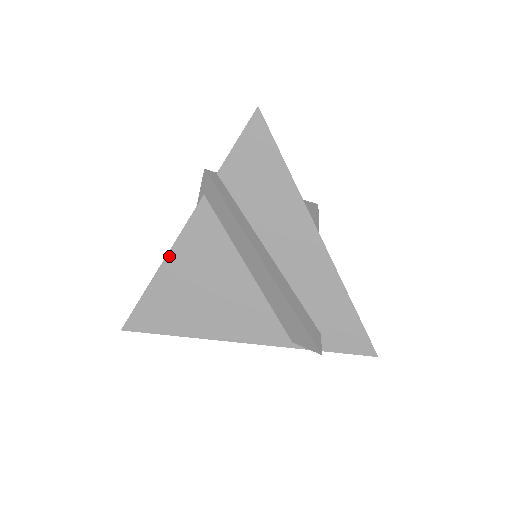
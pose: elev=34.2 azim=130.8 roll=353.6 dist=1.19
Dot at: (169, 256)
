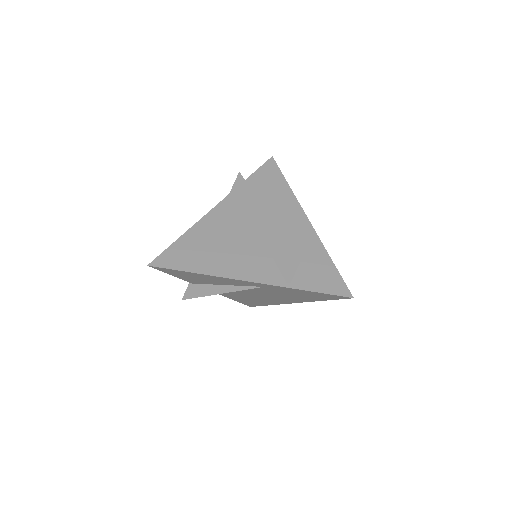
Dot at: (202, 219)
